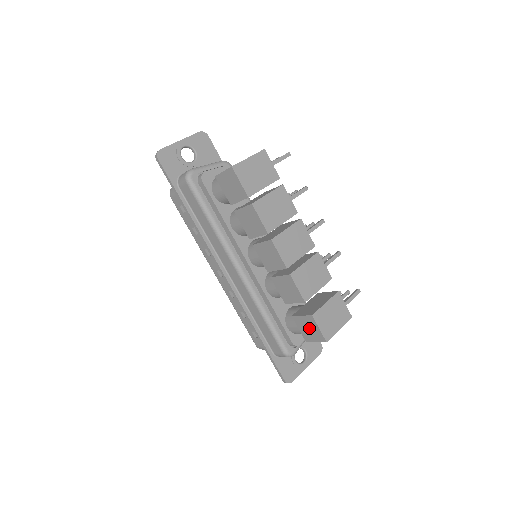
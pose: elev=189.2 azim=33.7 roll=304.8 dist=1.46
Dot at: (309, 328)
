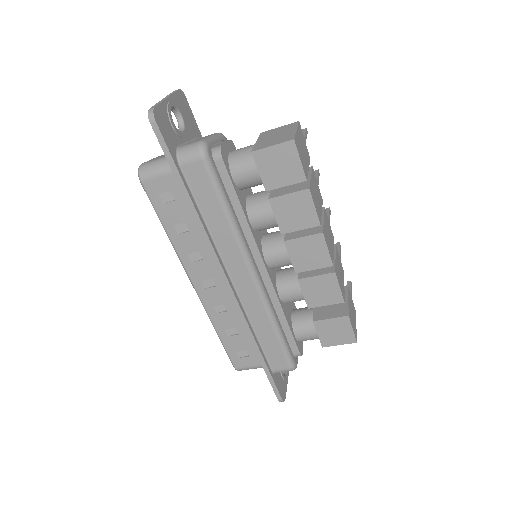
Dot at: (336, 331)
